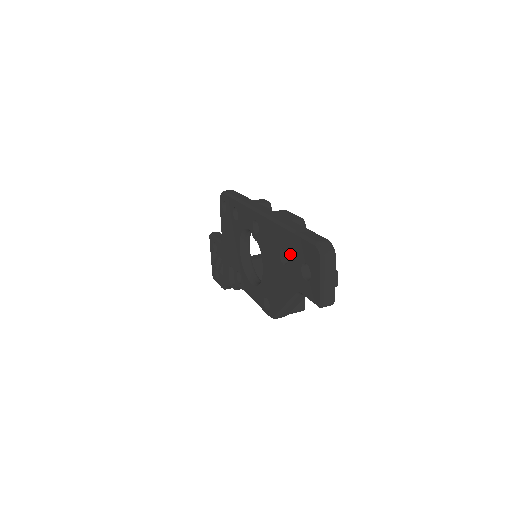
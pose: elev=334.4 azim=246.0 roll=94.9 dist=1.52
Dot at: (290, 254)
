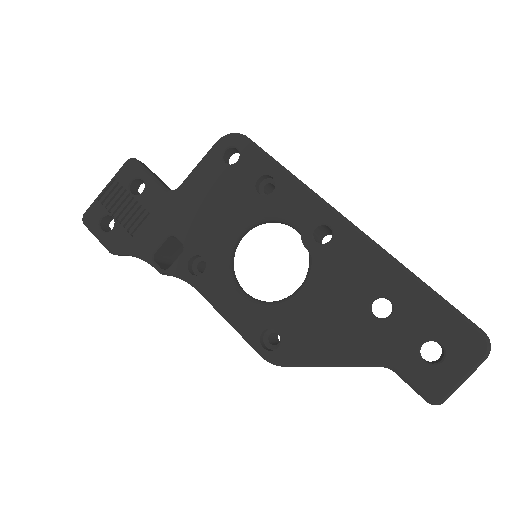
Dot at: (405, 314)
